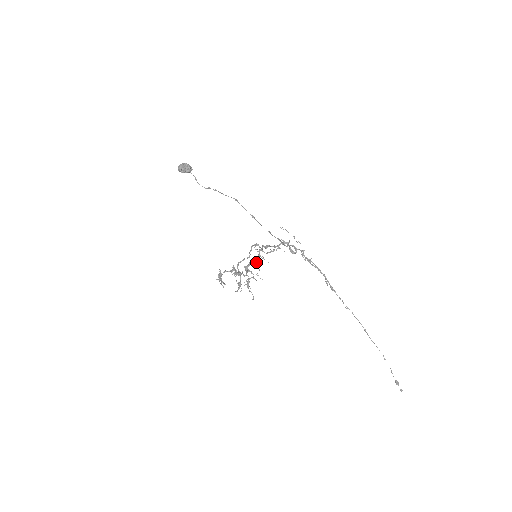
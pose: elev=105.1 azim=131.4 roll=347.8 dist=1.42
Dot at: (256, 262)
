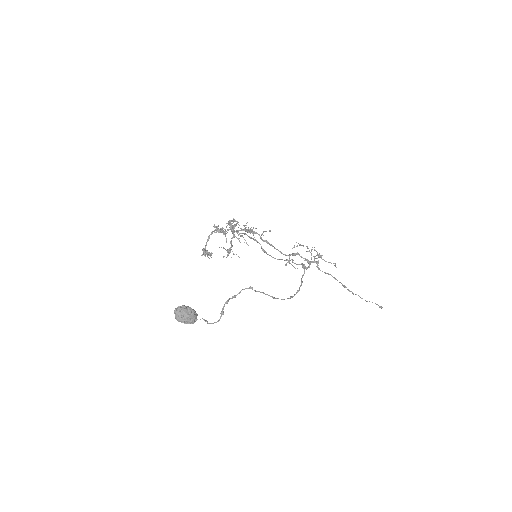
Dot at: (247, 232)
